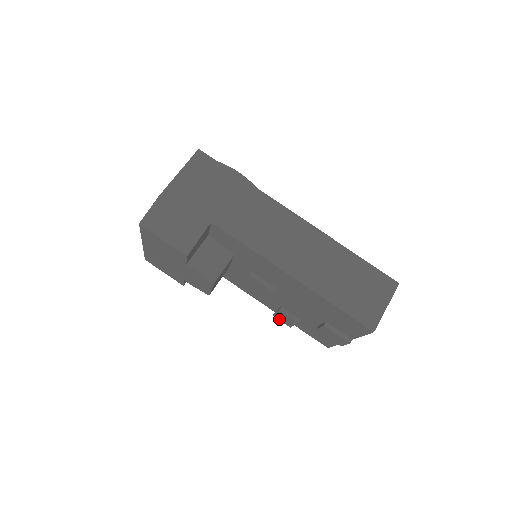
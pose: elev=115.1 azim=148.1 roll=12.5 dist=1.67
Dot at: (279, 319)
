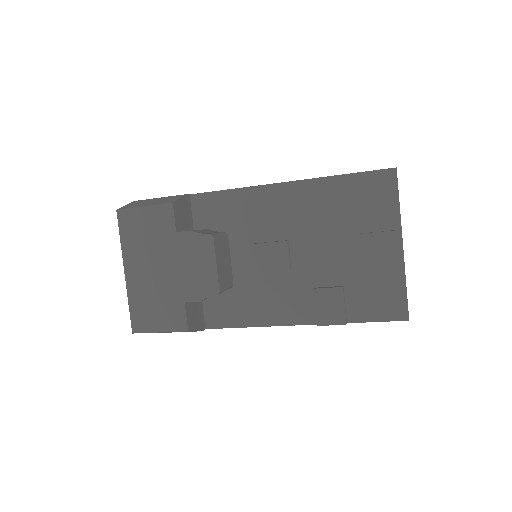
Dot at: (326, 322)
